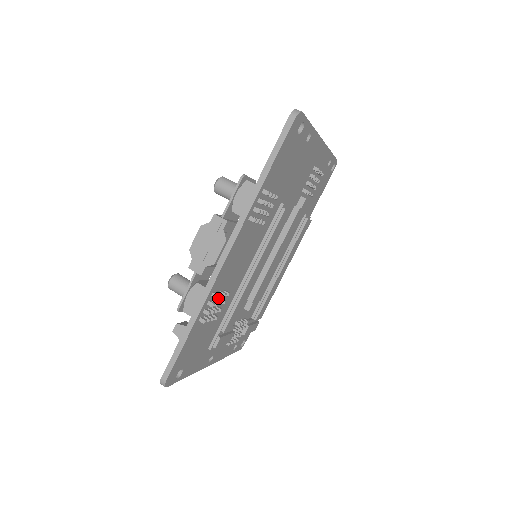
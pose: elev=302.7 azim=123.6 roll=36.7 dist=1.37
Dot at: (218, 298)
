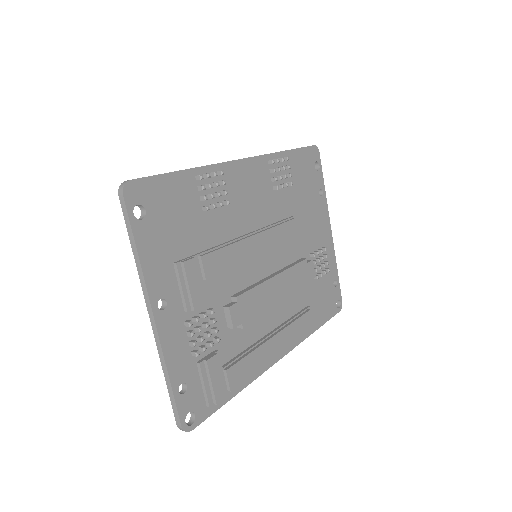
Dot at: (217, 197)
